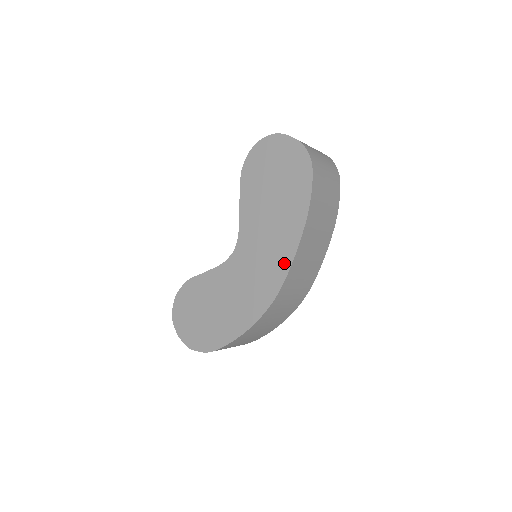
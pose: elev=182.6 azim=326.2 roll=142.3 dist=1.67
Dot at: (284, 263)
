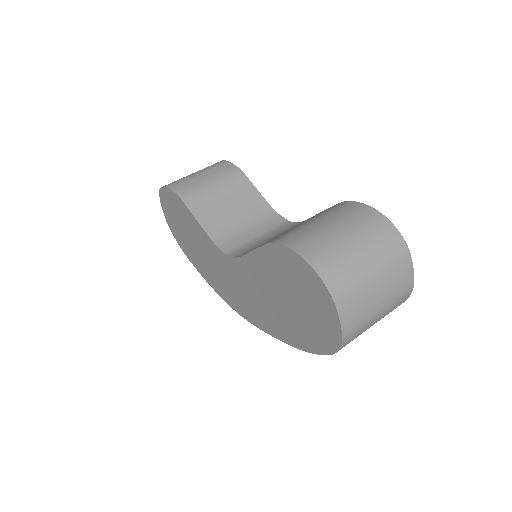
Dot at: (258, 322)
